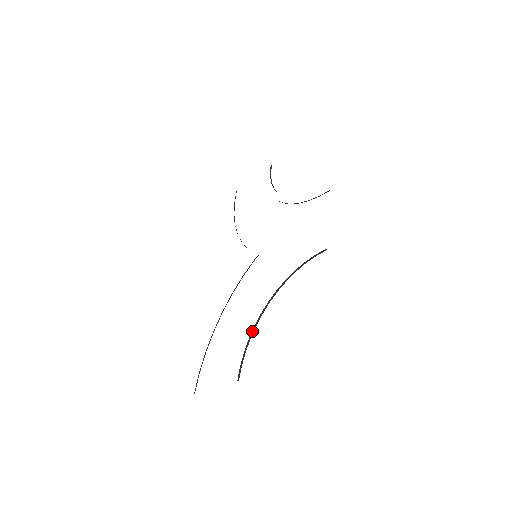
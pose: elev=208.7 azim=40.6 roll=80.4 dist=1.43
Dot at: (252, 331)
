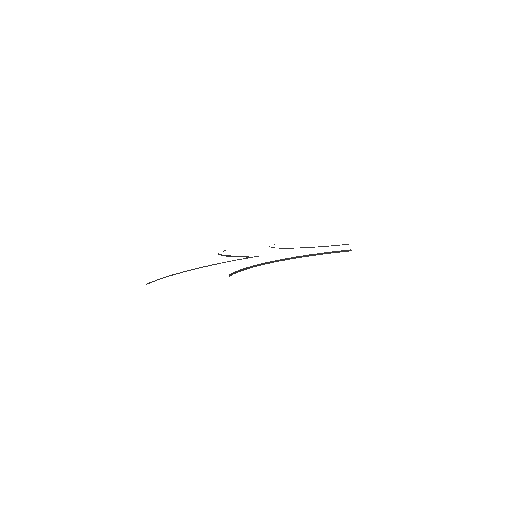
Dot at: (253, 266)
